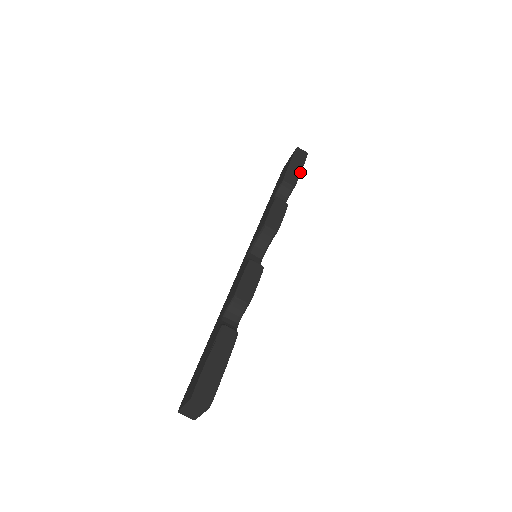
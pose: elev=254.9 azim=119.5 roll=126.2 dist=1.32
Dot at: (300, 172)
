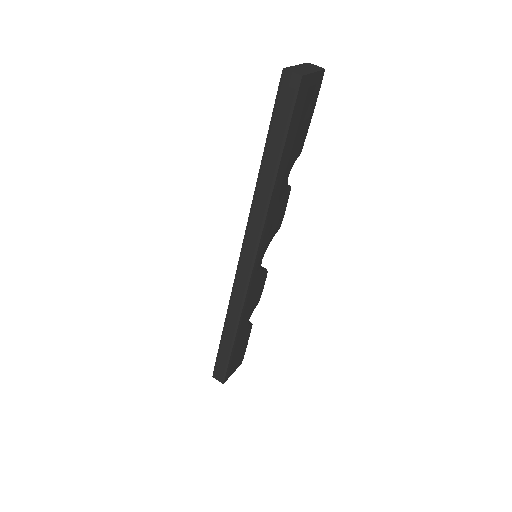
Dot at: occluded
